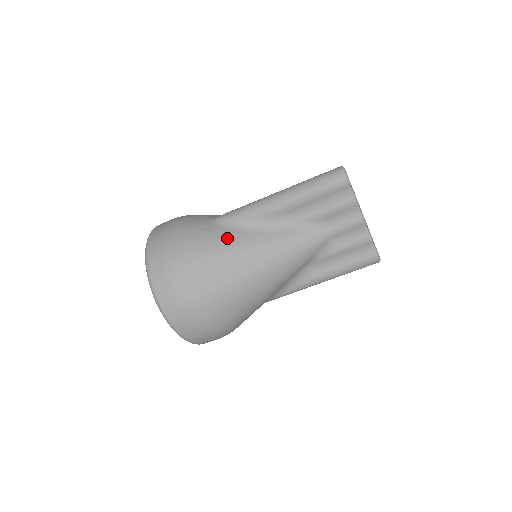
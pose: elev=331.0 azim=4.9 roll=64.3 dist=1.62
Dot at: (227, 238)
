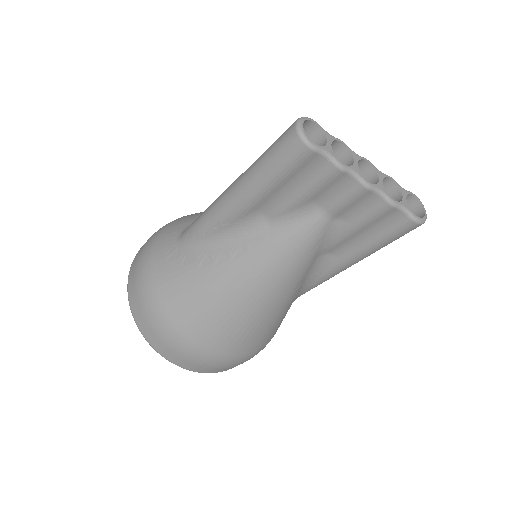
Dot at: (197, 266)
